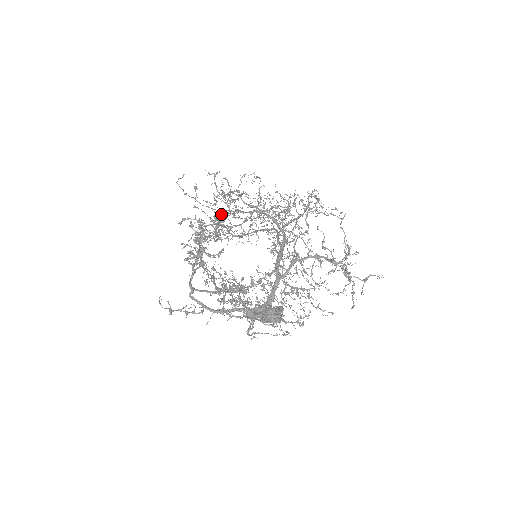
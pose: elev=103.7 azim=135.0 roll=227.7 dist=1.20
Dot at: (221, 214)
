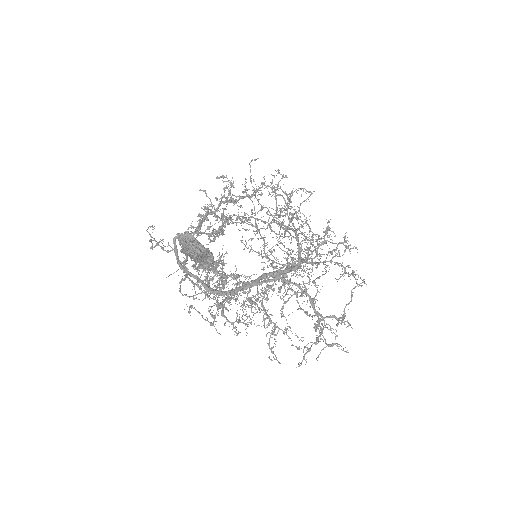
Dot at: (261, 209)
